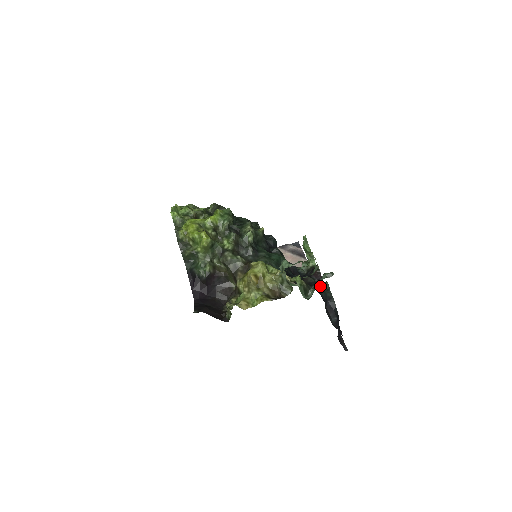
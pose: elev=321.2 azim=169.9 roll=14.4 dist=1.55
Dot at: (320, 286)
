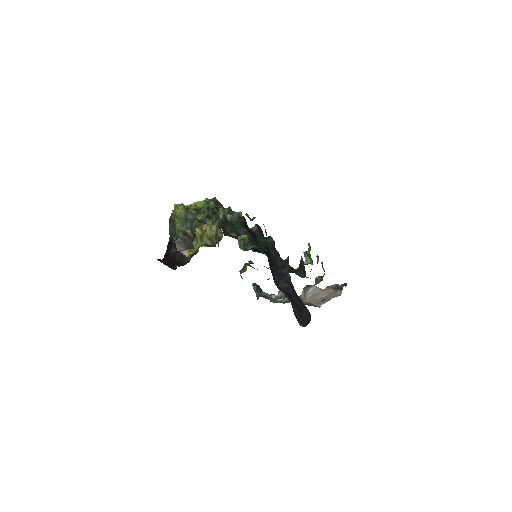
Dot at: (281, 258)
